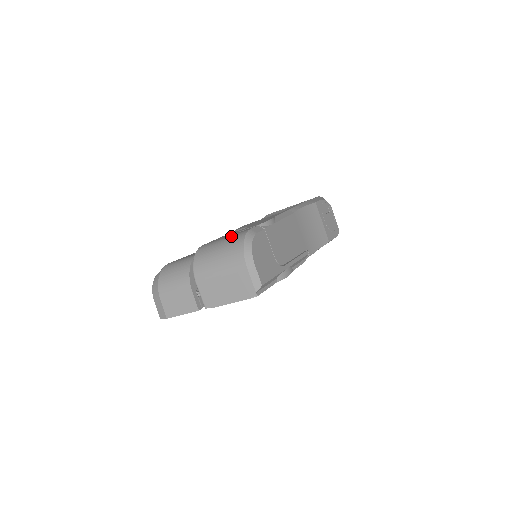
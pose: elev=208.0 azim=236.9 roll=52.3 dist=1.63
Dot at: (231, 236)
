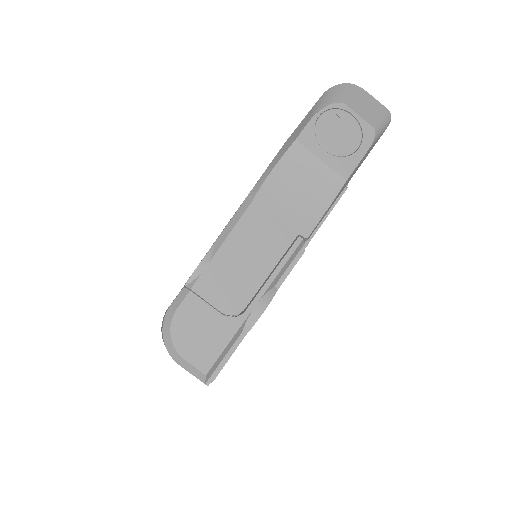
Dot at: occluded
